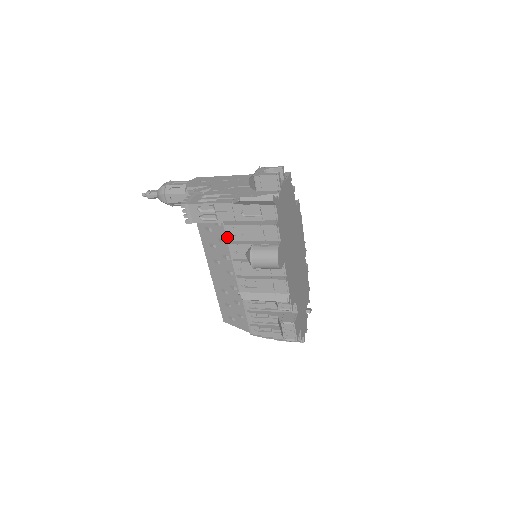
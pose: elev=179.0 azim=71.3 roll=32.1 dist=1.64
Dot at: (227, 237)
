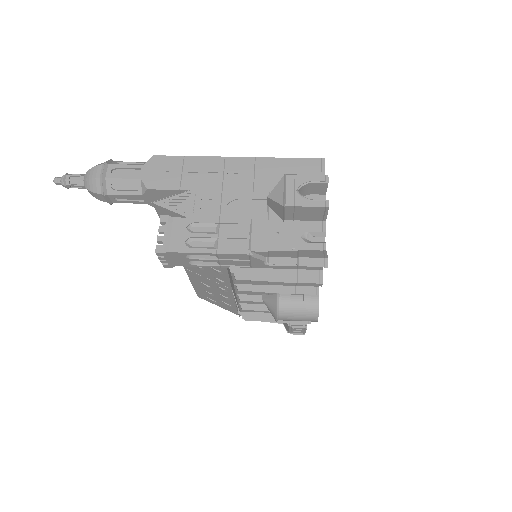
Dot at: (234, 281)
